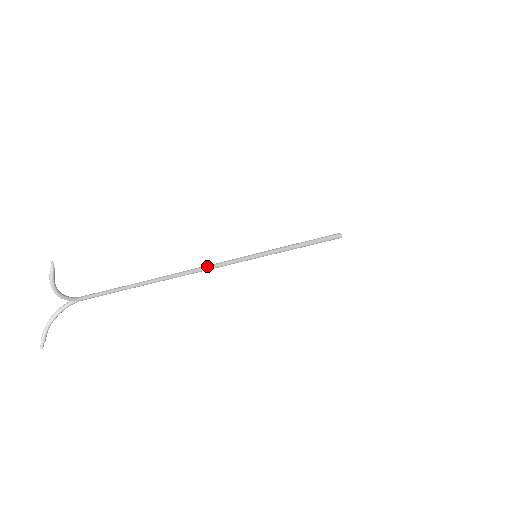
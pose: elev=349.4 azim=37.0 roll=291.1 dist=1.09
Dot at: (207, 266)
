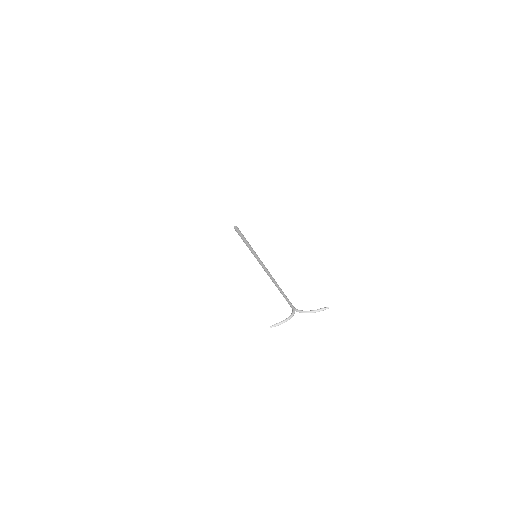
Dot at: occluded
